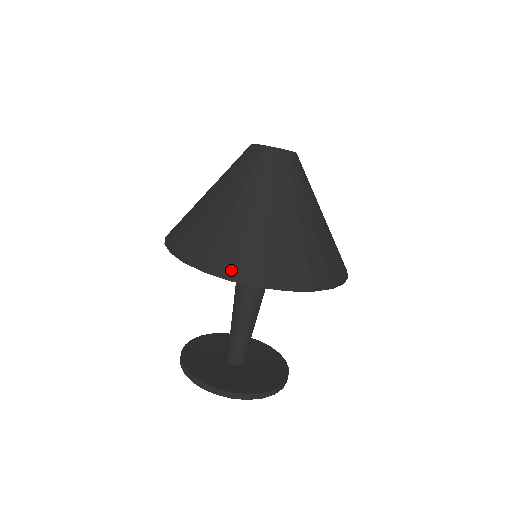
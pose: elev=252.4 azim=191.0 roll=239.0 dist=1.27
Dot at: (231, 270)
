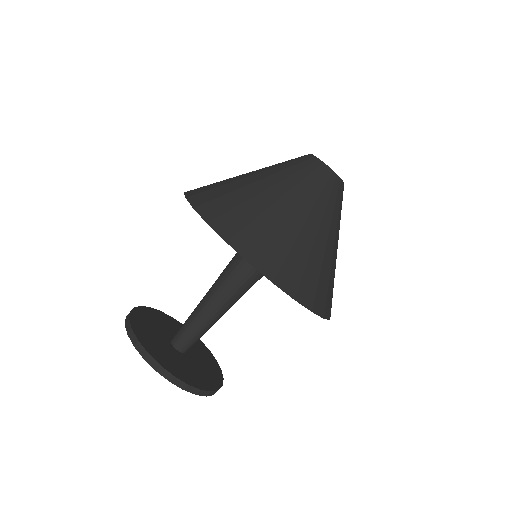
Dot at: (275, 272)
